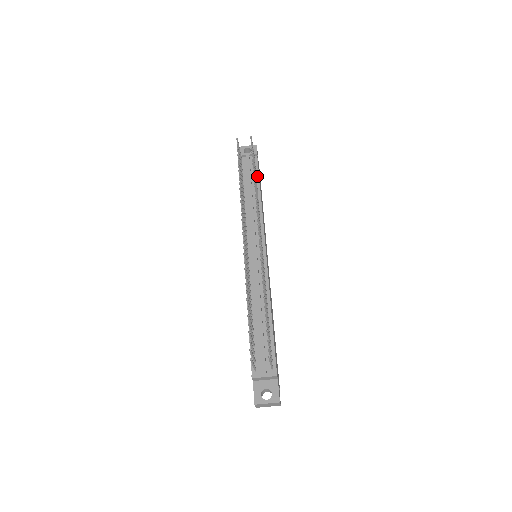
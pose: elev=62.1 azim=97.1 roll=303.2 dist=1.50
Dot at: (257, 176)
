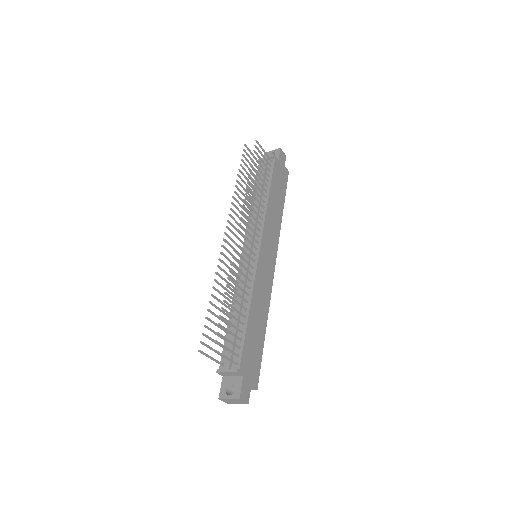
Dot at: (270, 178)
